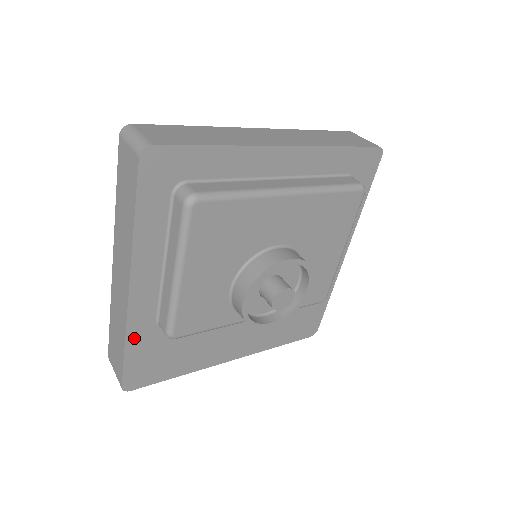
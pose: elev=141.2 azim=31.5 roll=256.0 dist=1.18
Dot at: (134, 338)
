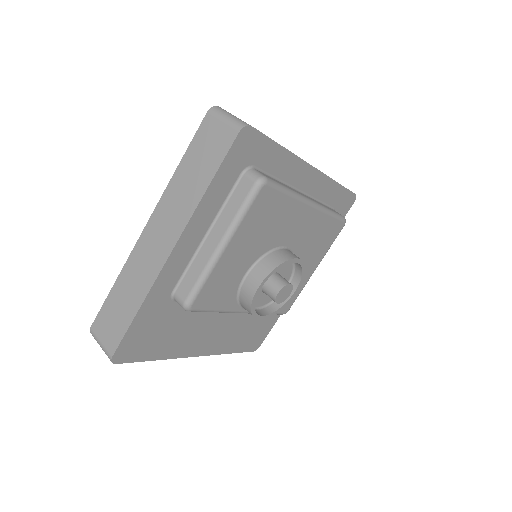
Dot at: (149, 304)
